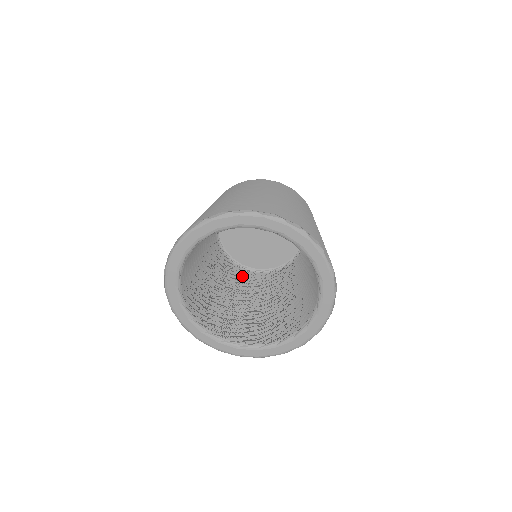
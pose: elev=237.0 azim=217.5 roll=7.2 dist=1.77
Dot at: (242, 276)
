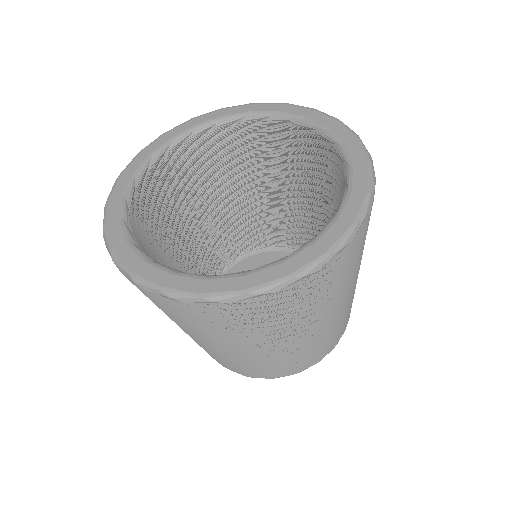
Dot at: occluded
